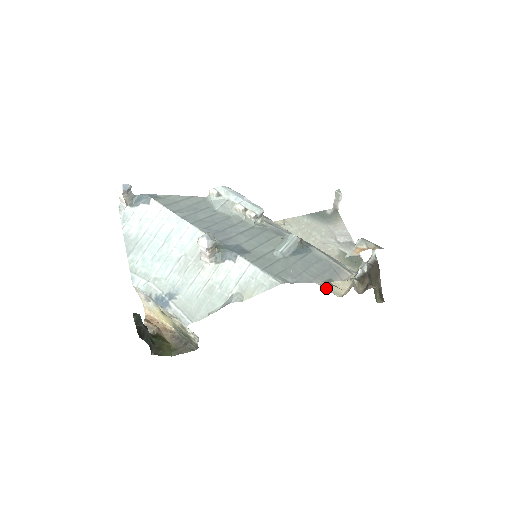
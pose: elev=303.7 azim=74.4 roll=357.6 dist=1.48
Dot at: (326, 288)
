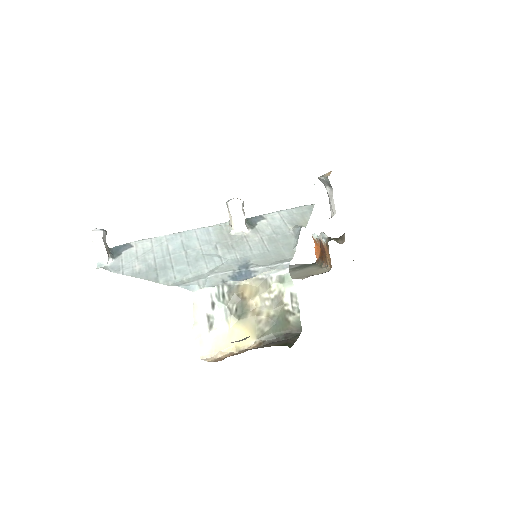
Dot at: (315, 274)
